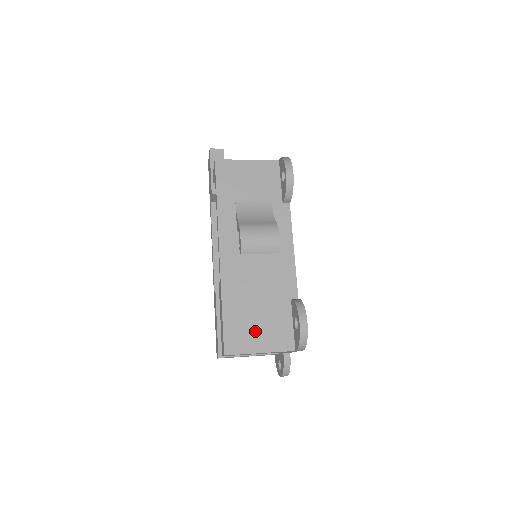
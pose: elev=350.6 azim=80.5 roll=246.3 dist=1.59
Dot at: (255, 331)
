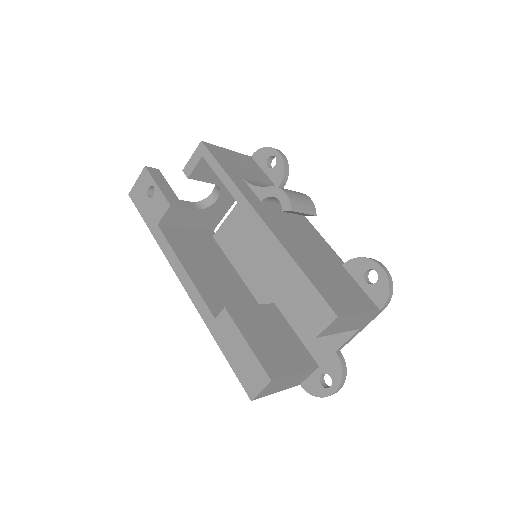
Dot at: (341, 292)
